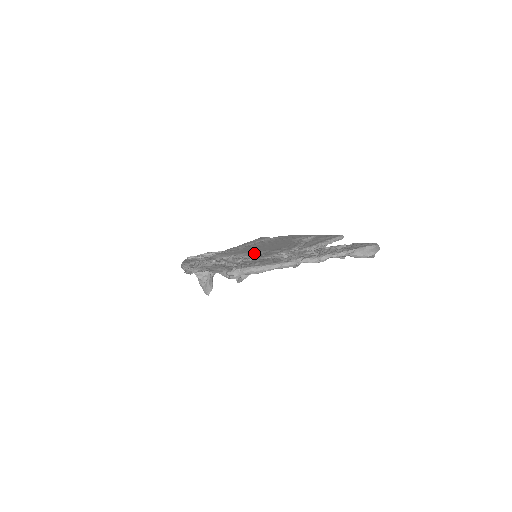
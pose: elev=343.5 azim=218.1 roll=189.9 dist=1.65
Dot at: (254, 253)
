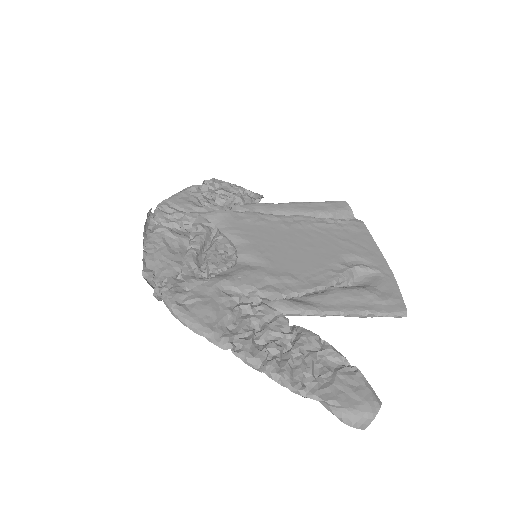
Dot at: (250, 254)
